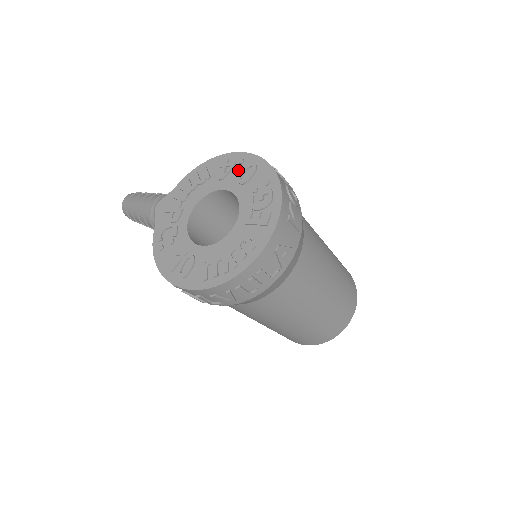
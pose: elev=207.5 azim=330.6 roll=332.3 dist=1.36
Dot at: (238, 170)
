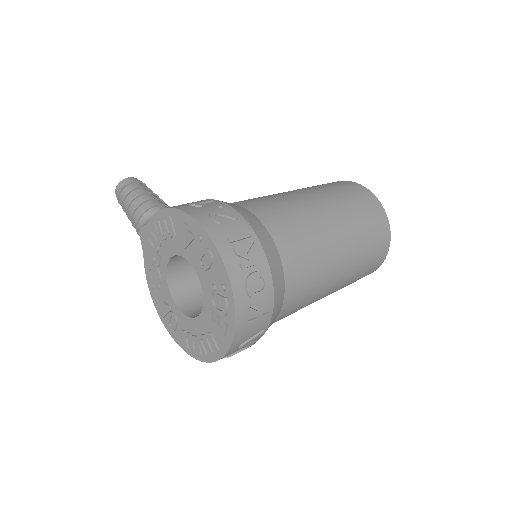
Dot at: (197, 247)
